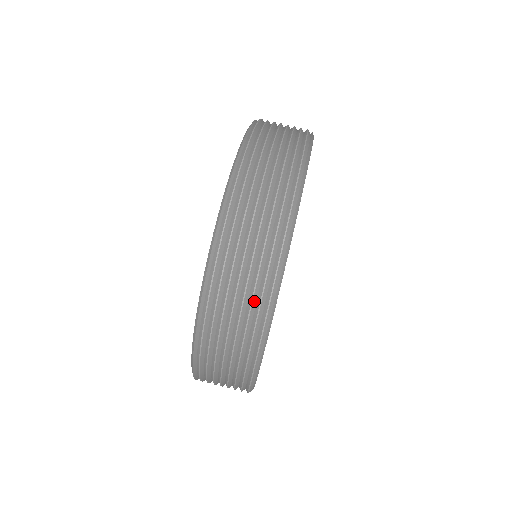
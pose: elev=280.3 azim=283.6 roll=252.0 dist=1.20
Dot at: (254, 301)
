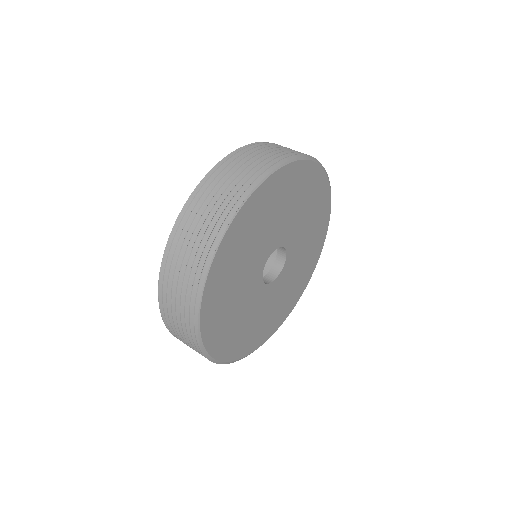
Dot at: (272, 158)
